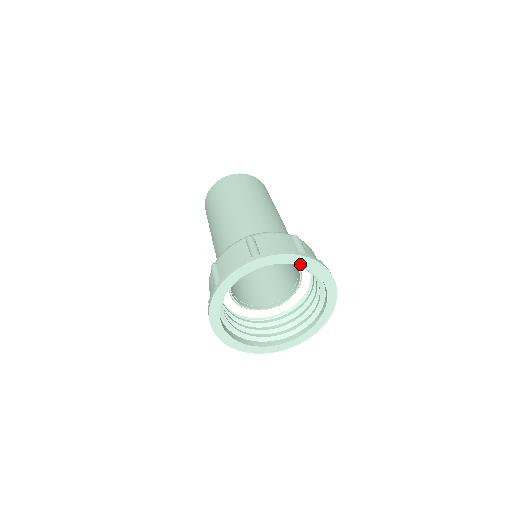
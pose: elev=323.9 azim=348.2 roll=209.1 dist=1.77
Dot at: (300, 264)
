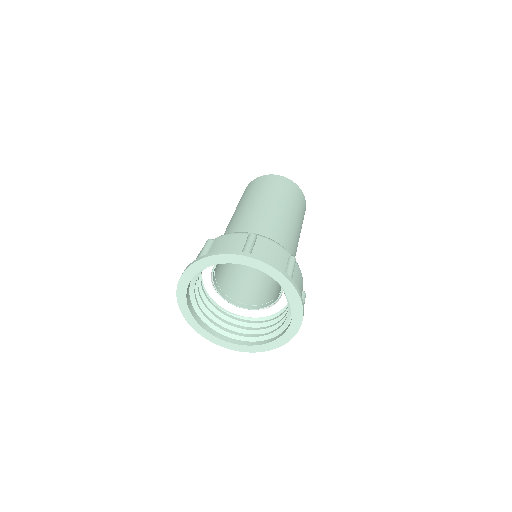
Dot at: (280, 283)
